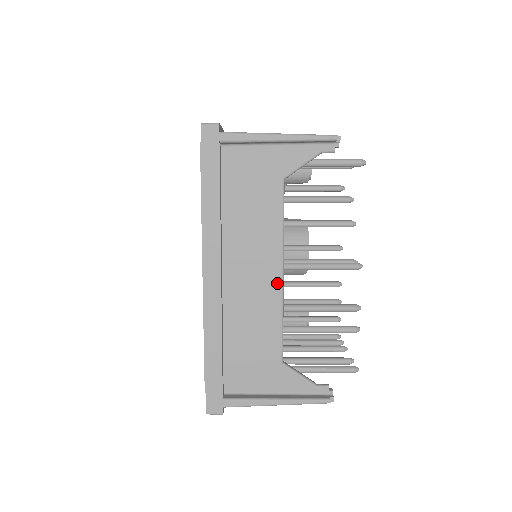
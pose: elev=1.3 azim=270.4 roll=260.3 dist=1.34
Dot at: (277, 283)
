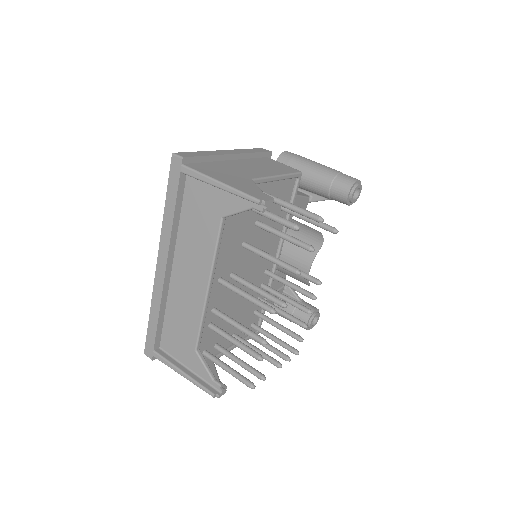
Dot at: (203, 293)
